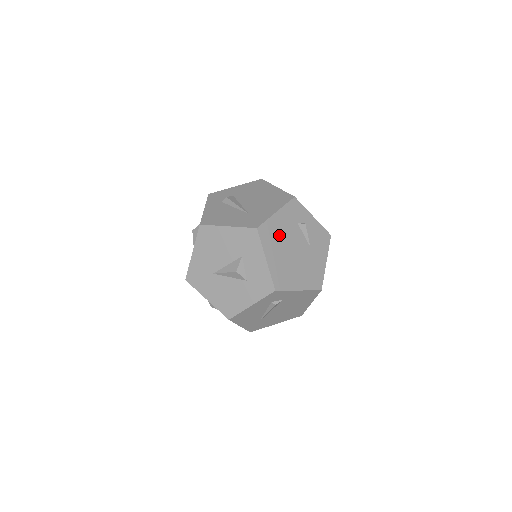
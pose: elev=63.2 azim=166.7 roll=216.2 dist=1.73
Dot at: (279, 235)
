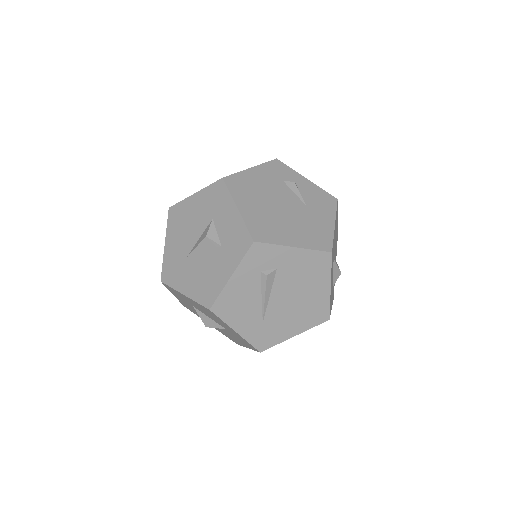
Dot at: (256, 188)
